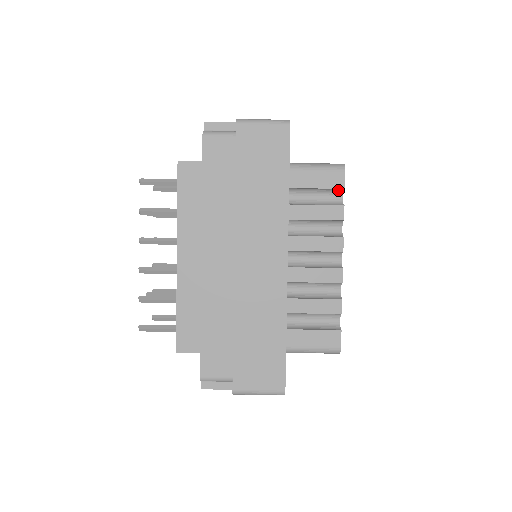
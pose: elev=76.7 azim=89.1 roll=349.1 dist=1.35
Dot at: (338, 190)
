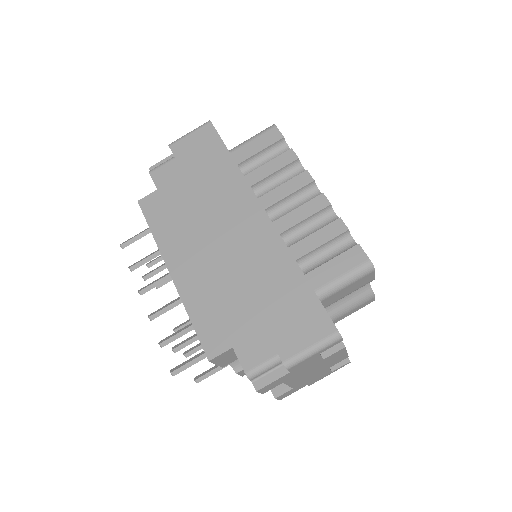
Dot at: (280, 143)
